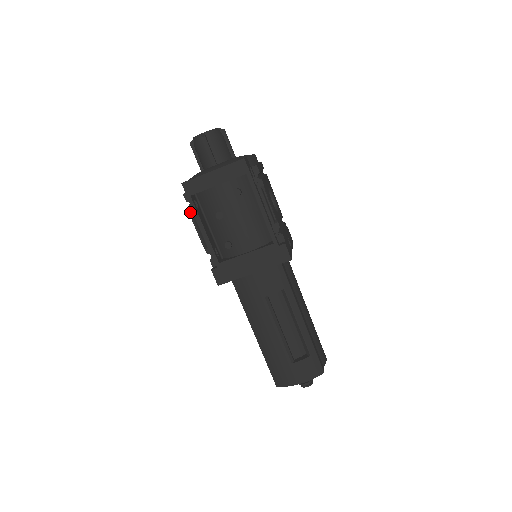
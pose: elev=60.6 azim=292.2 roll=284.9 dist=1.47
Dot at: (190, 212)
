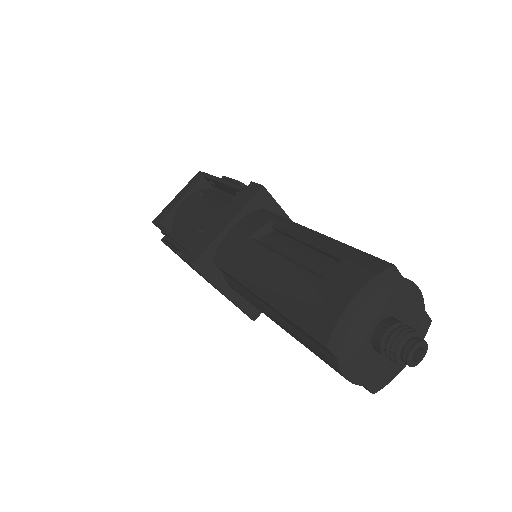
Dot at: occluded
